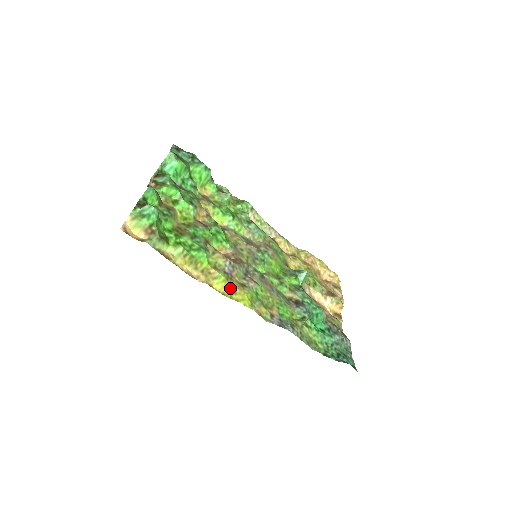
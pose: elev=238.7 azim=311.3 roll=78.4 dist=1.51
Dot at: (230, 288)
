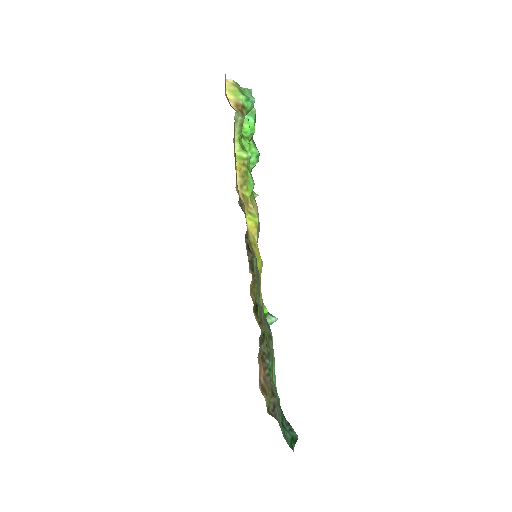
Dot at: (253, 237)
